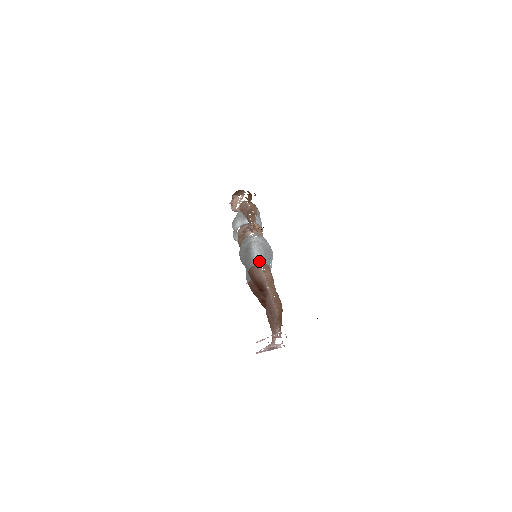
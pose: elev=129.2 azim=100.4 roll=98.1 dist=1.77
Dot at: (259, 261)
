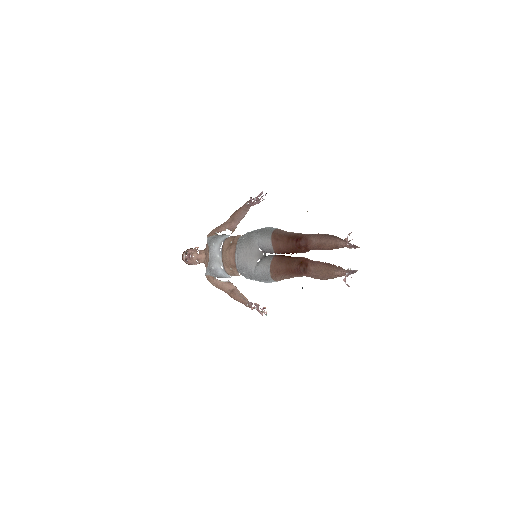
Dot at: (275, 228)
